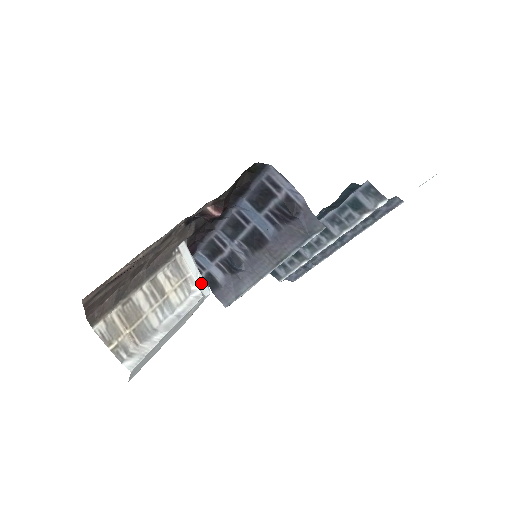
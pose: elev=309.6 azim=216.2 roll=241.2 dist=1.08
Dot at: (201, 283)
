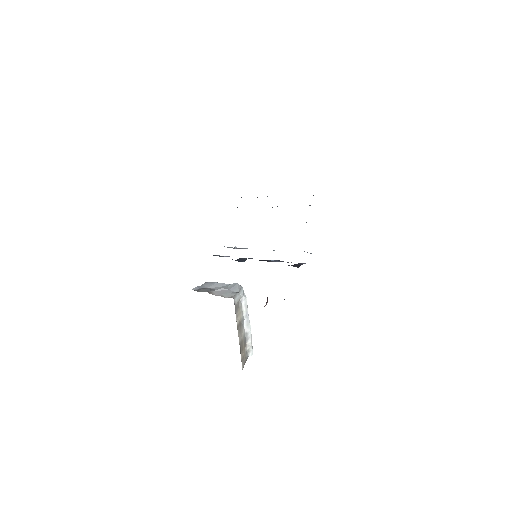
Dot at: (242, 294)
